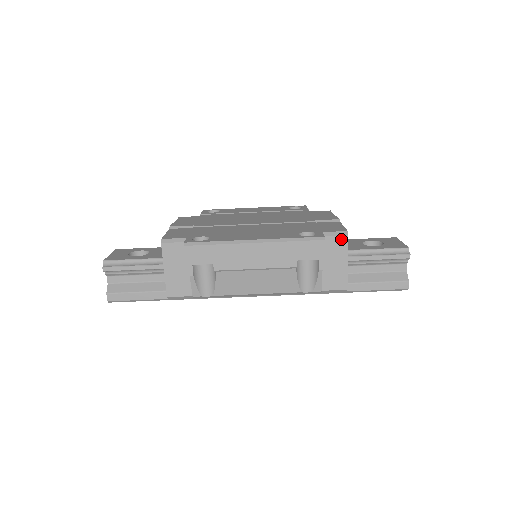
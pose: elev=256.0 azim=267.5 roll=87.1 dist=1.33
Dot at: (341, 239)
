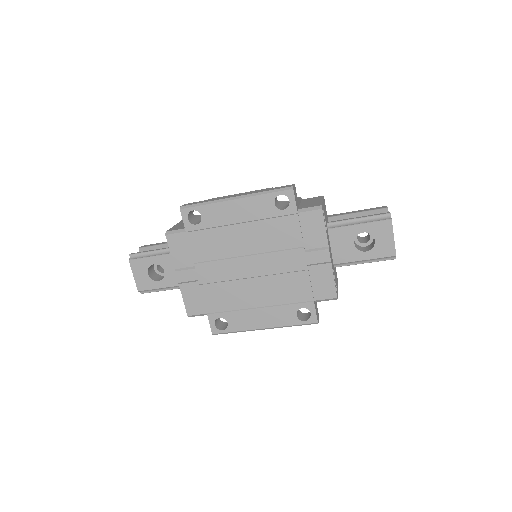
Dot at: (332, 299)
